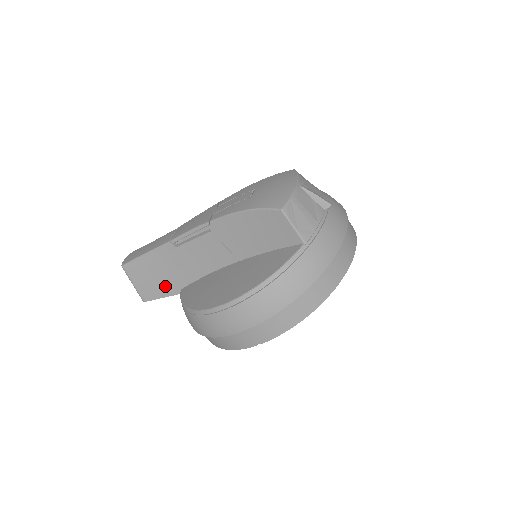
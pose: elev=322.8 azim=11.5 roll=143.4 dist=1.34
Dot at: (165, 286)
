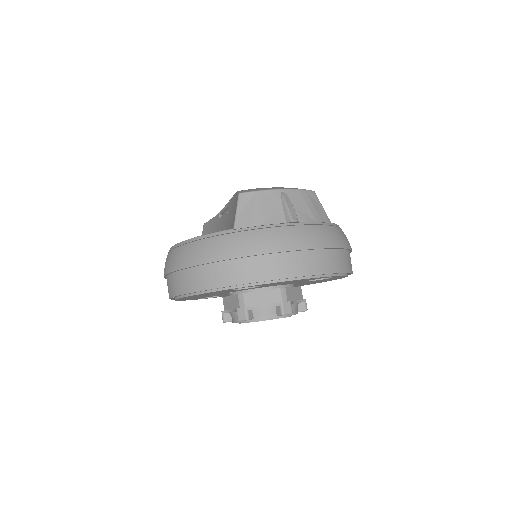
Dot at: occluded
